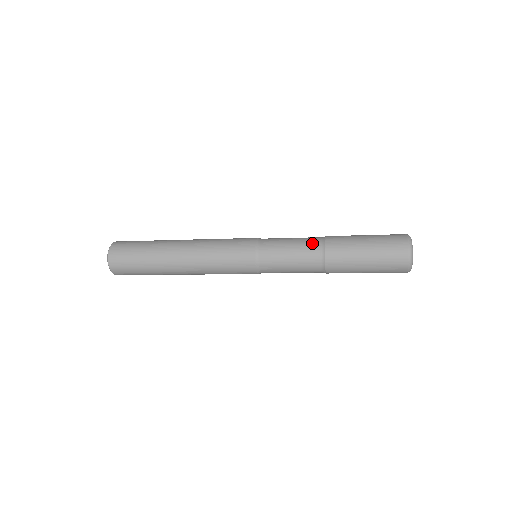
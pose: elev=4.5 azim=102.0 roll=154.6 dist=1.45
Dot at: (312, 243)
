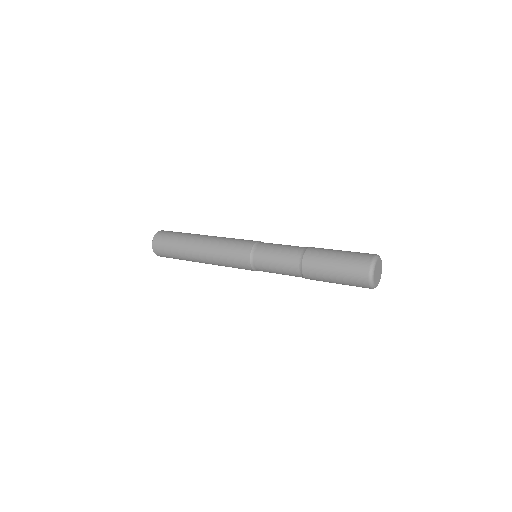
Dot at: (295, 251)
